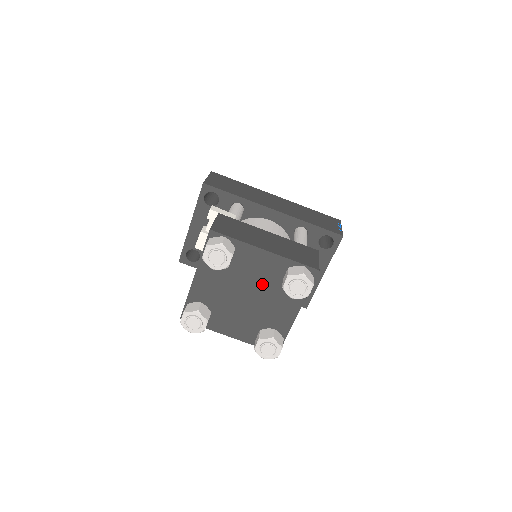
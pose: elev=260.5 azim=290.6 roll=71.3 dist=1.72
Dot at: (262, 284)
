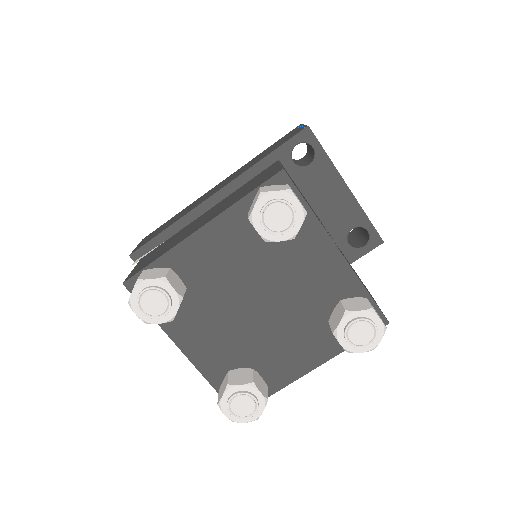
Dot at: (253, 269)
